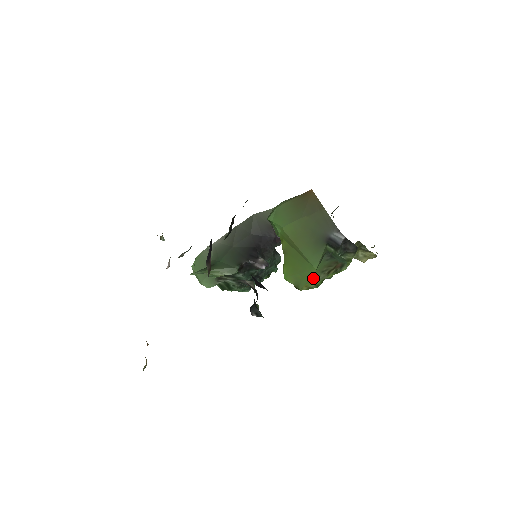
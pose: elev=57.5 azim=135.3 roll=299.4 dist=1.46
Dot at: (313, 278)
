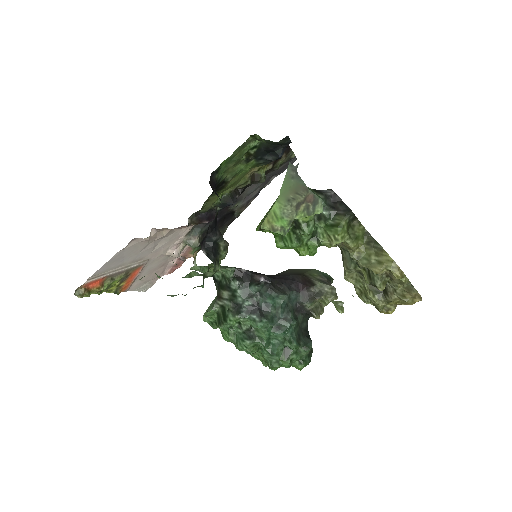
Dot at: (277, 209)
